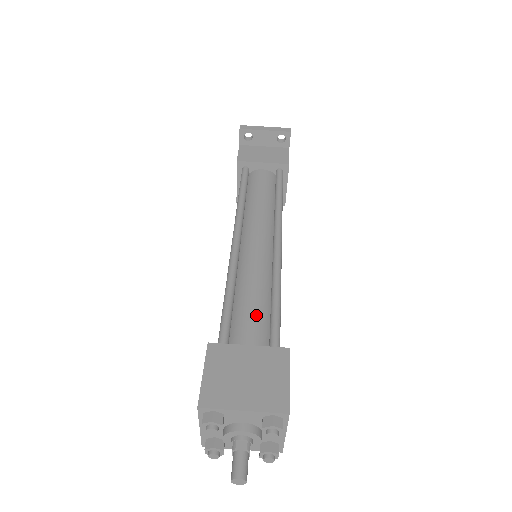
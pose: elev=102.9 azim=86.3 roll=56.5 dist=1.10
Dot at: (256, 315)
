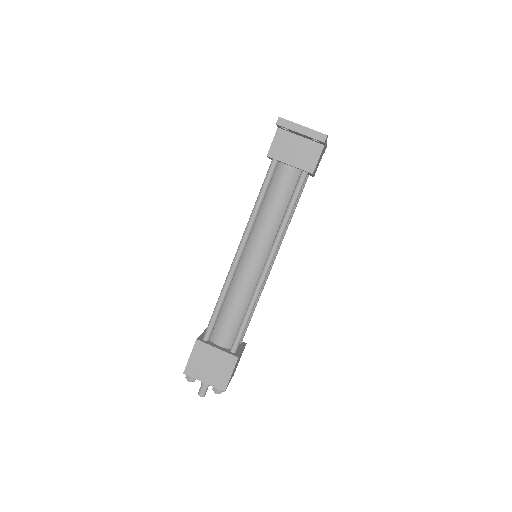
Dot at: (231, 323)
